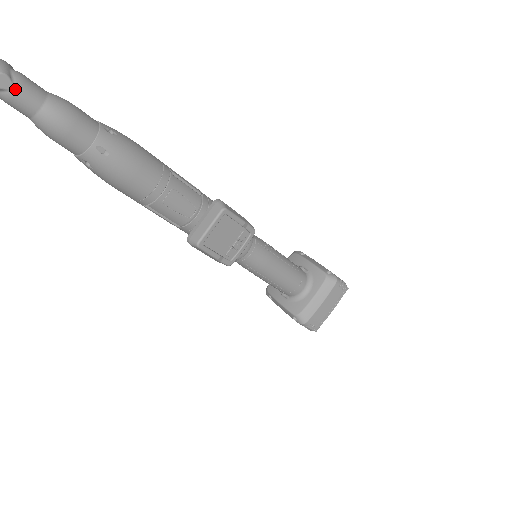
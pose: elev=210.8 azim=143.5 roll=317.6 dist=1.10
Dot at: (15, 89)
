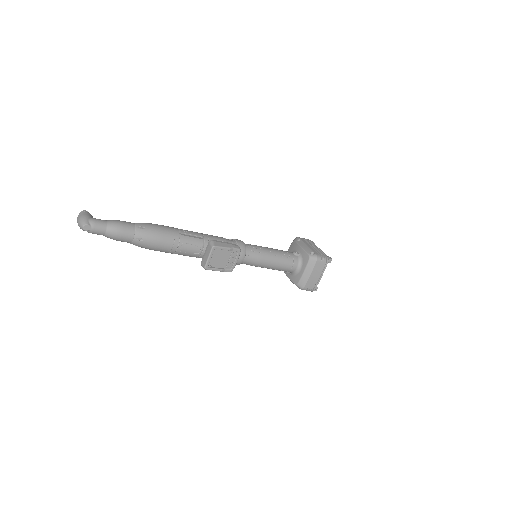
Dot at: (93, 229)
